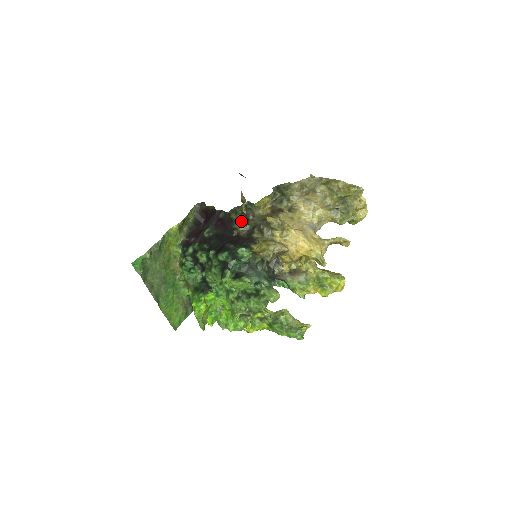
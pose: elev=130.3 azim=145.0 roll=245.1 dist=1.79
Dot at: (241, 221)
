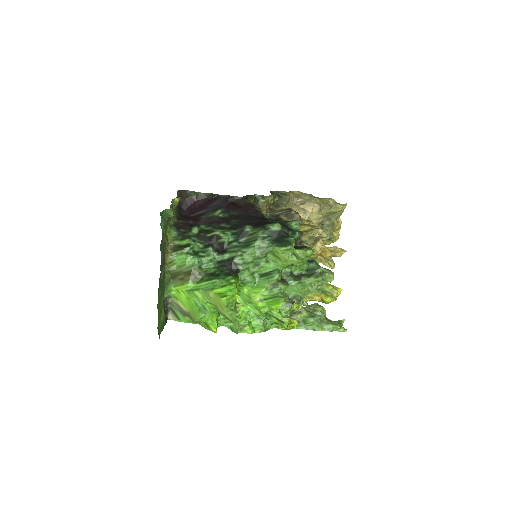
Dot at: (260, 208)
